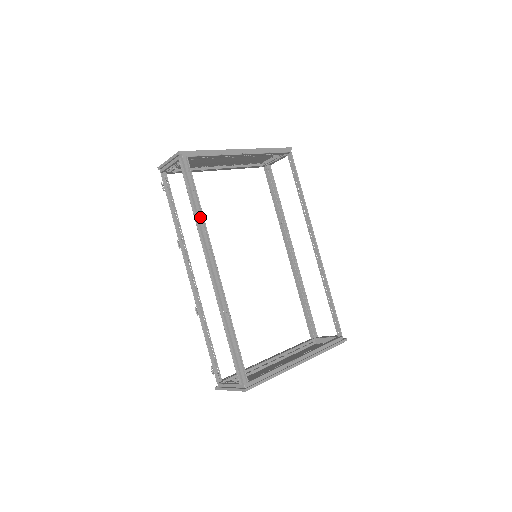
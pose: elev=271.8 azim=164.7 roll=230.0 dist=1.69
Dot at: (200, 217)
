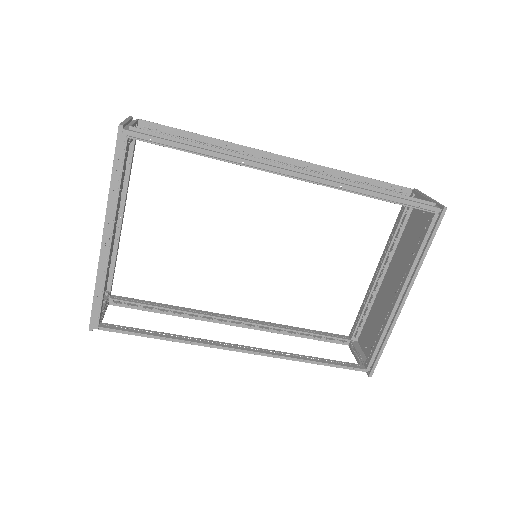
Dot at: (176, 340)
